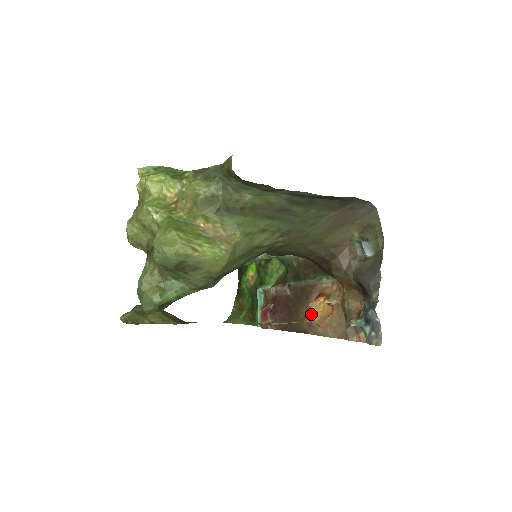
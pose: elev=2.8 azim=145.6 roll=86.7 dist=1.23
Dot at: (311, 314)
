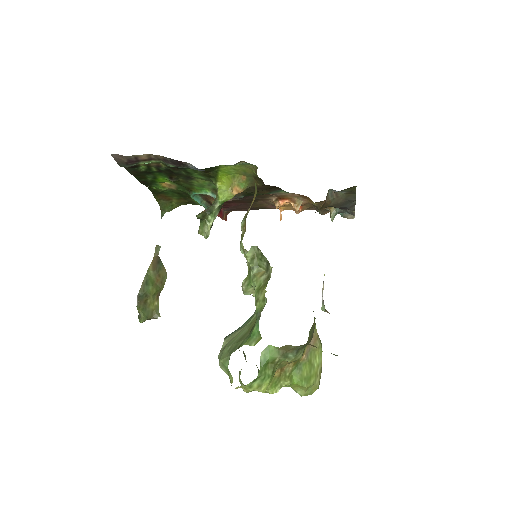
Dot at: (272, 204)
